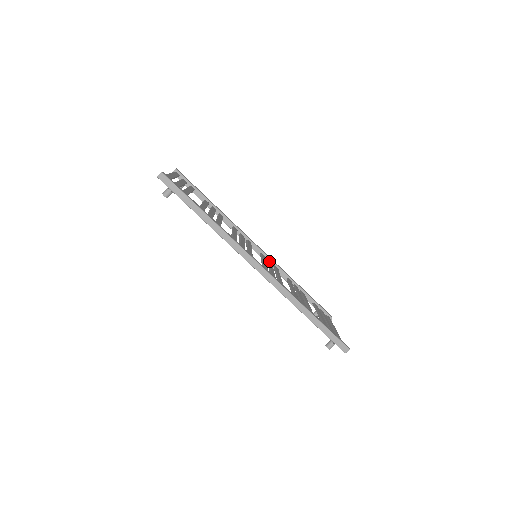
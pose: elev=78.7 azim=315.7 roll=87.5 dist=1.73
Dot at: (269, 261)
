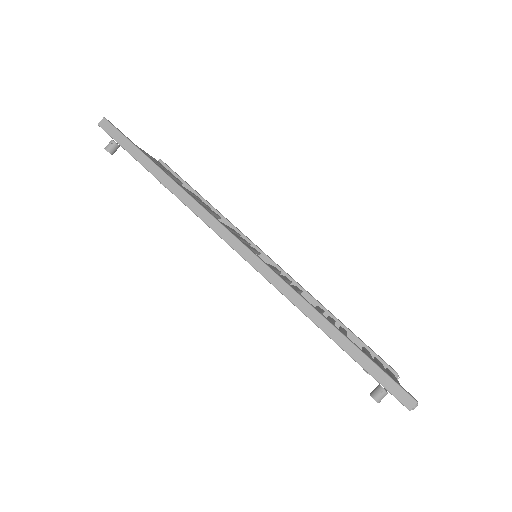
Dot at: (286, 277)
